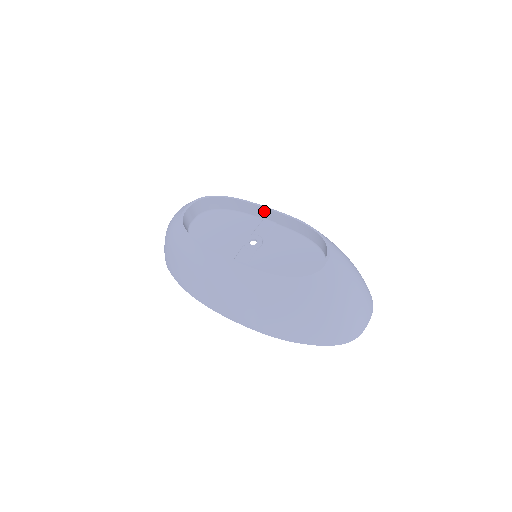
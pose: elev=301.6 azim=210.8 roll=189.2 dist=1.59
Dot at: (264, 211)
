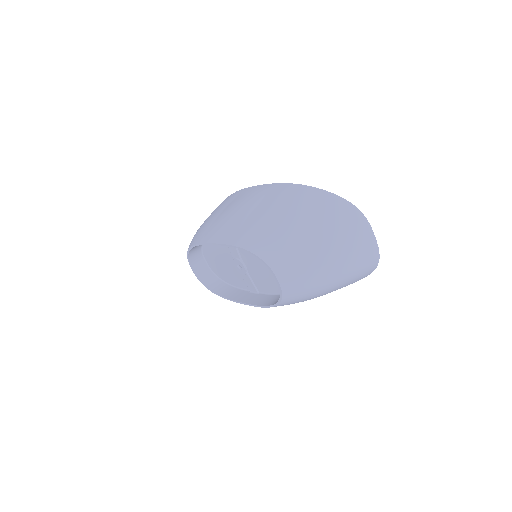
Dot at: occluded
